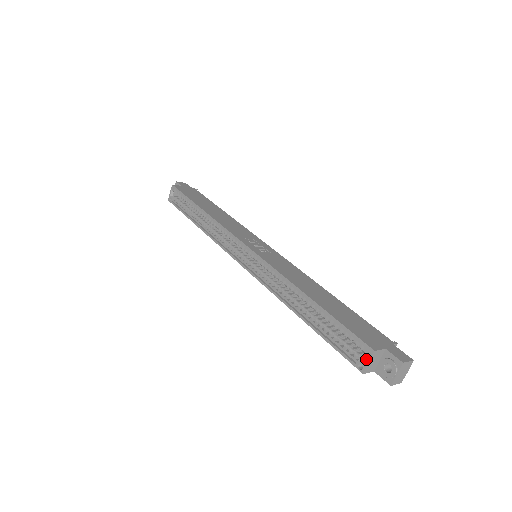
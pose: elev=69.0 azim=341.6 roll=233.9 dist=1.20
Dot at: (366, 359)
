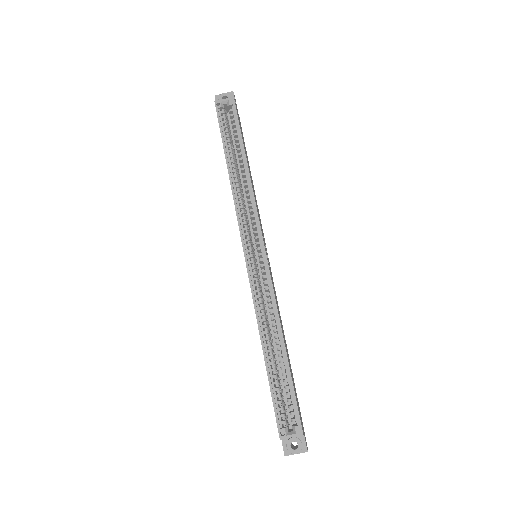
Dot at: (291, 433)
